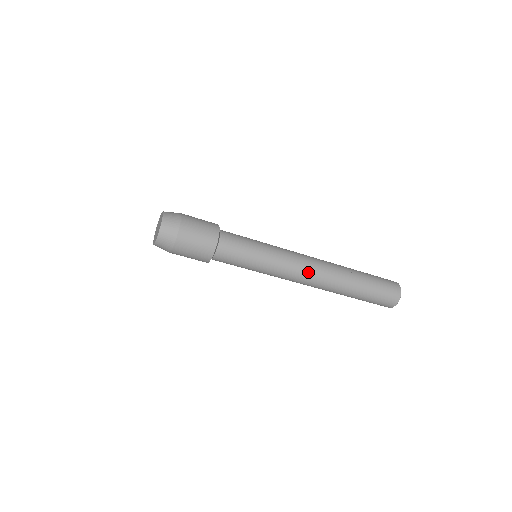
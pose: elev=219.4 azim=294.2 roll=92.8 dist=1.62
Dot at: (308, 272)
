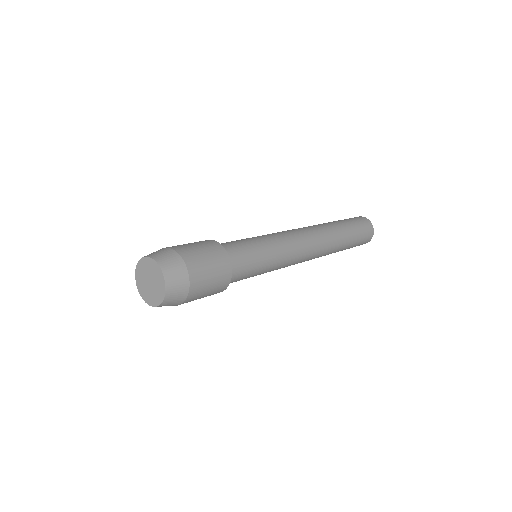
Dot at: (309, 254)
